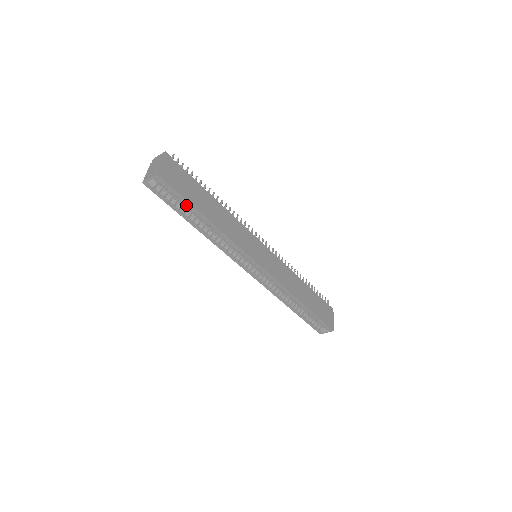
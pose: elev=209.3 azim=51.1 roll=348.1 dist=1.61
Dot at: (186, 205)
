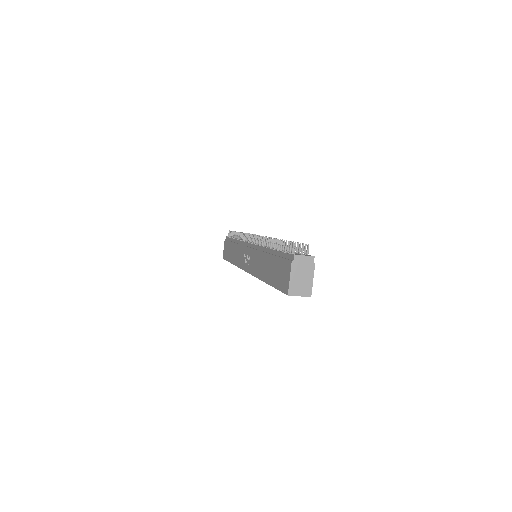
Dot at: occluded
